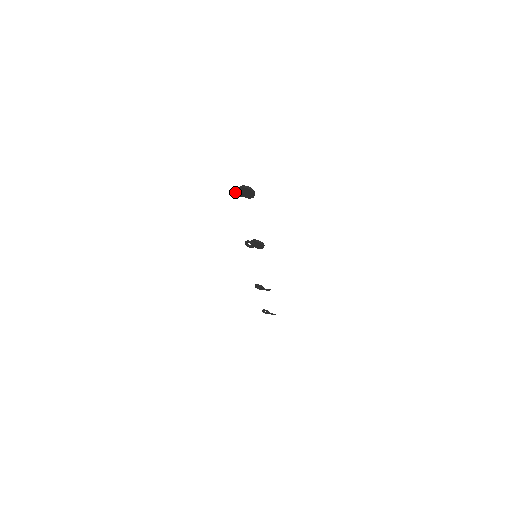
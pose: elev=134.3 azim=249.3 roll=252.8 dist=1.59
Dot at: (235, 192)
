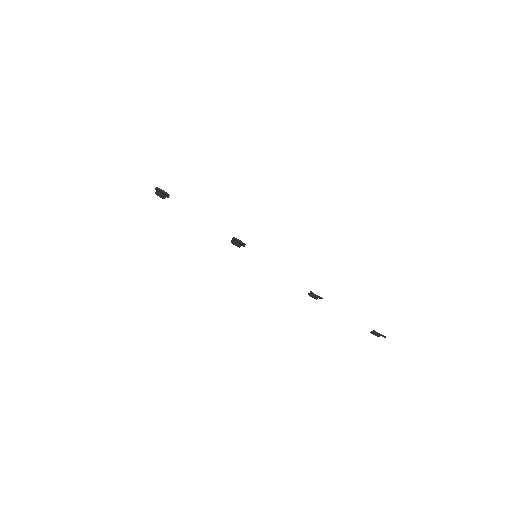
Dot at: occluded
